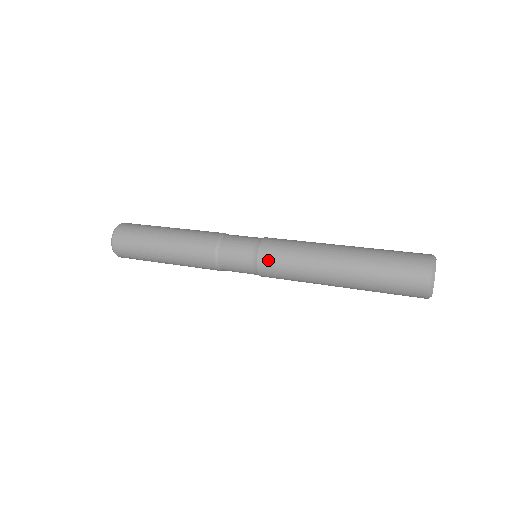
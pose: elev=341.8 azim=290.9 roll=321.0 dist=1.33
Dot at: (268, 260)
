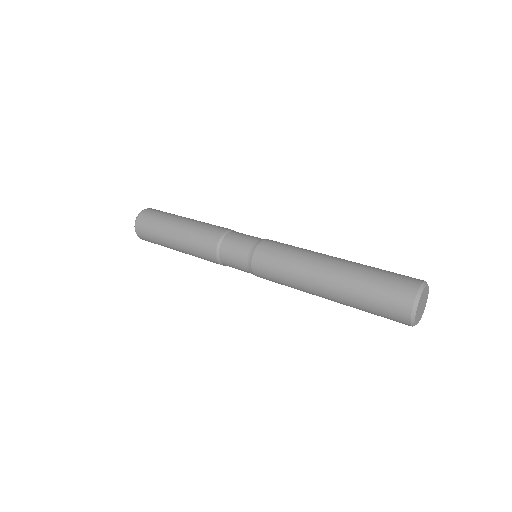
Dot at: (261, 270)
